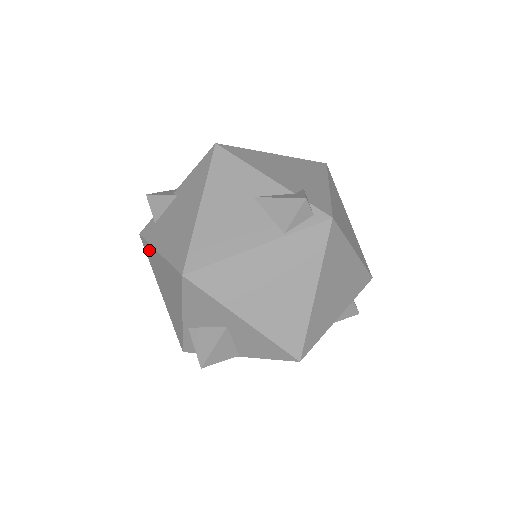
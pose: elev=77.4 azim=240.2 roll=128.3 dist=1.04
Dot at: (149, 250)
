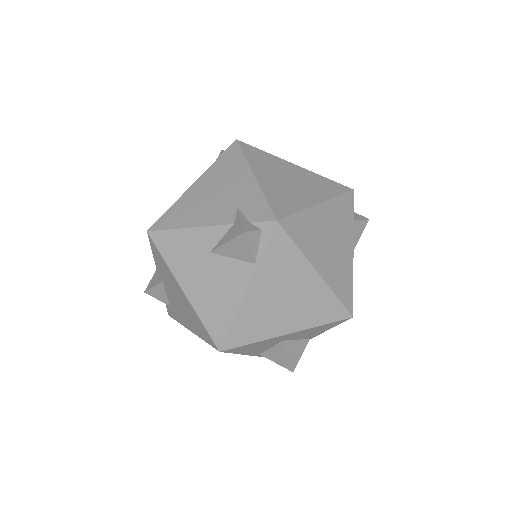
Dot at: occluded
